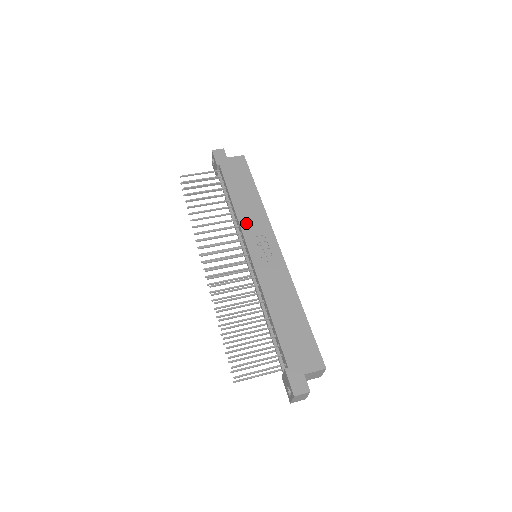
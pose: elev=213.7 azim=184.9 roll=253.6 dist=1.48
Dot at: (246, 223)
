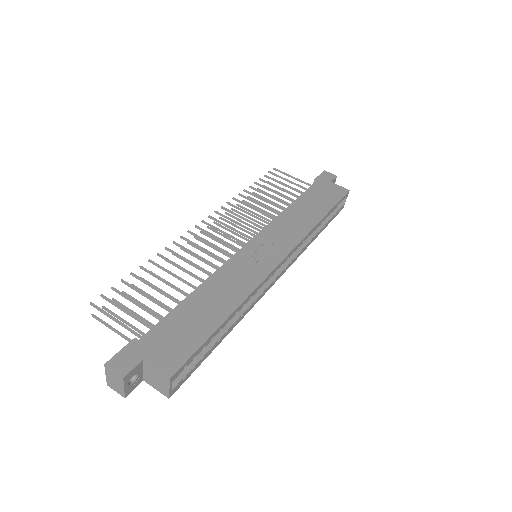
Dot at: (279, 224)
